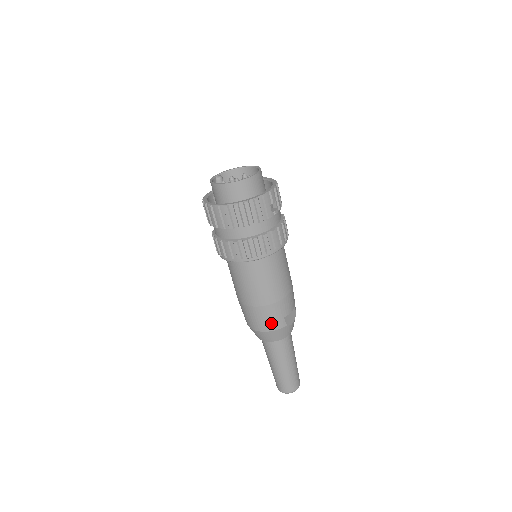
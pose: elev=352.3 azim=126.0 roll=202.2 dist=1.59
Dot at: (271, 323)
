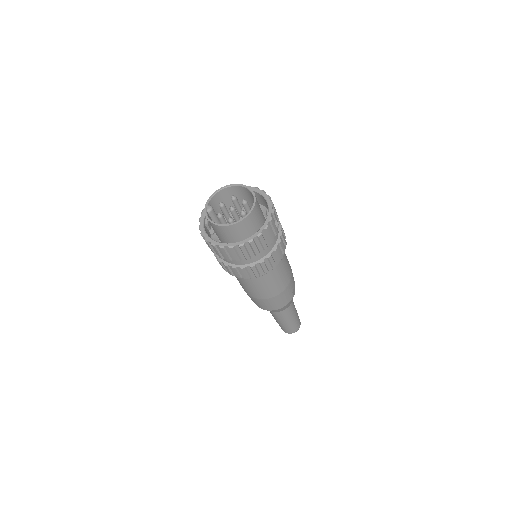
Dot at: (284, 302)
